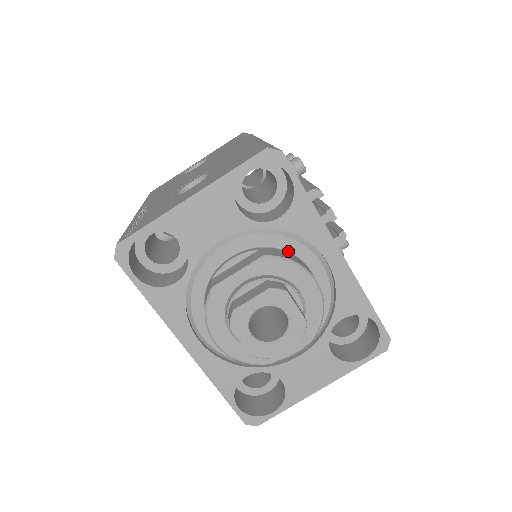
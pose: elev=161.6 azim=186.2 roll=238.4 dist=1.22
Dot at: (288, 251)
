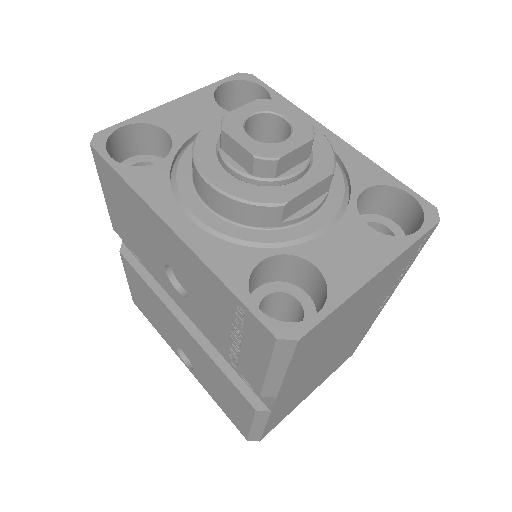
Dot at: occluded
